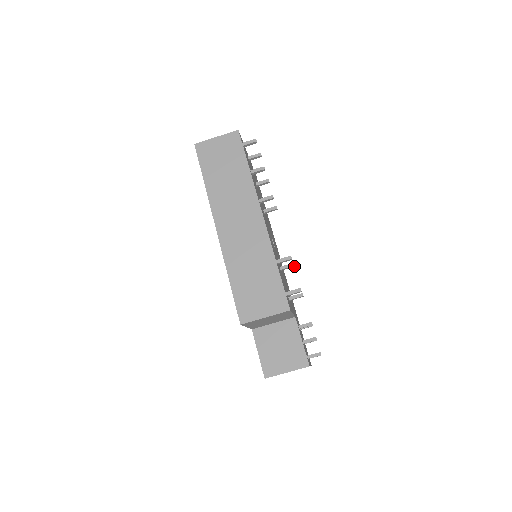
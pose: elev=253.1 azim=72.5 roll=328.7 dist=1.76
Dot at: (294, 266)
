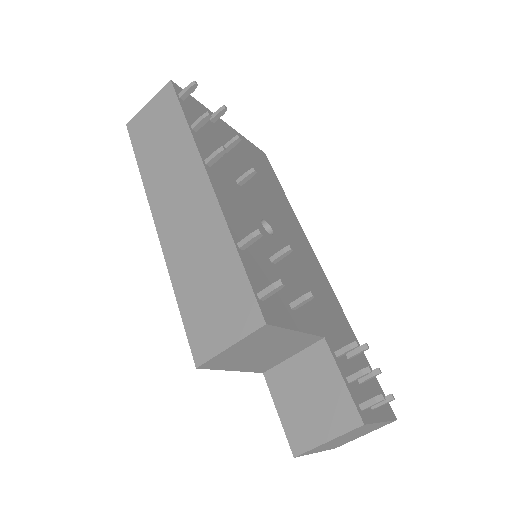
Dot at: (292, 250)
